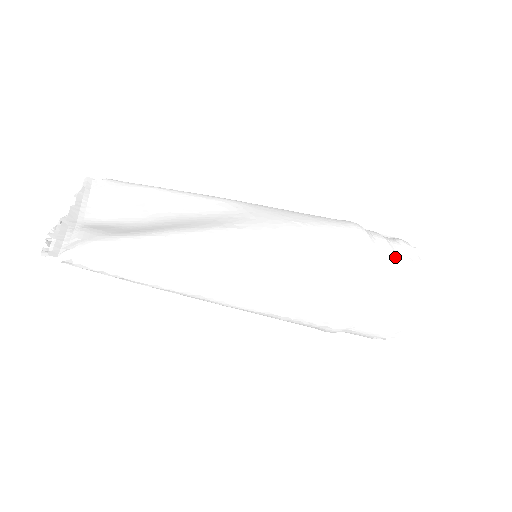
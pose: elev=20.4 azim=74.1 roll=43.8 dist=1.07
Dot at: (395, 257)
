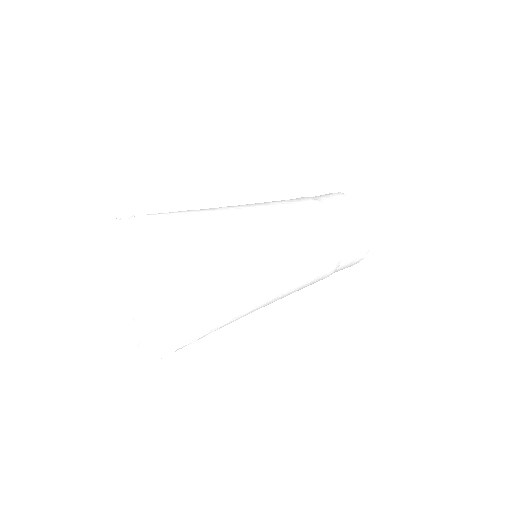
Dot at: (351, 257)
